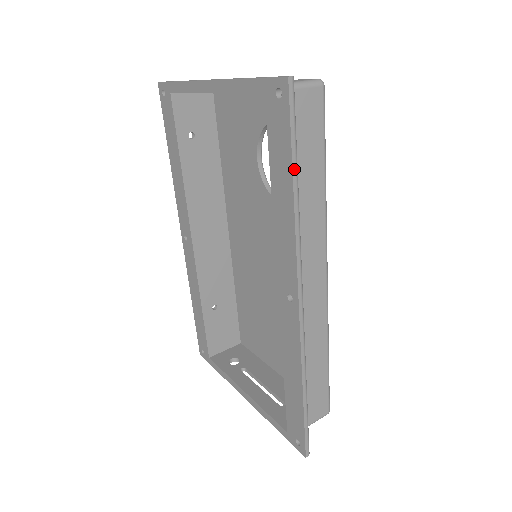
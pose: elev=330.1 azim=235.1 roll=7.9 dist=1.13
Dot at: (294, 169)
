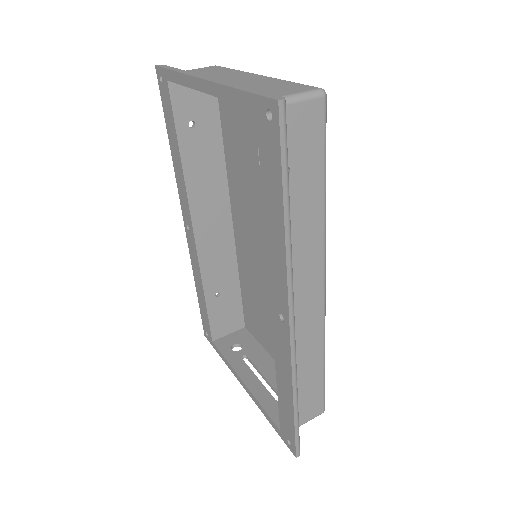
Dot at: (285, 197)
